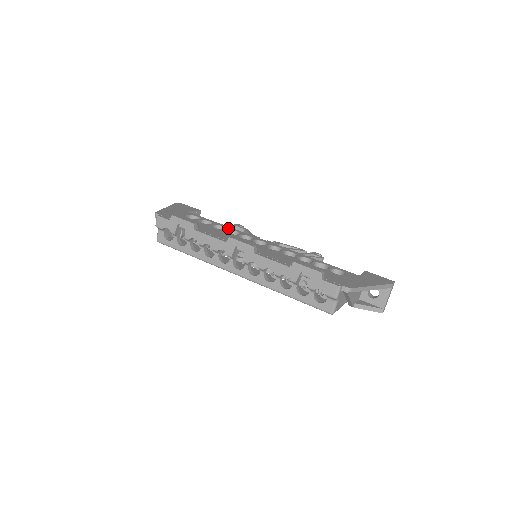
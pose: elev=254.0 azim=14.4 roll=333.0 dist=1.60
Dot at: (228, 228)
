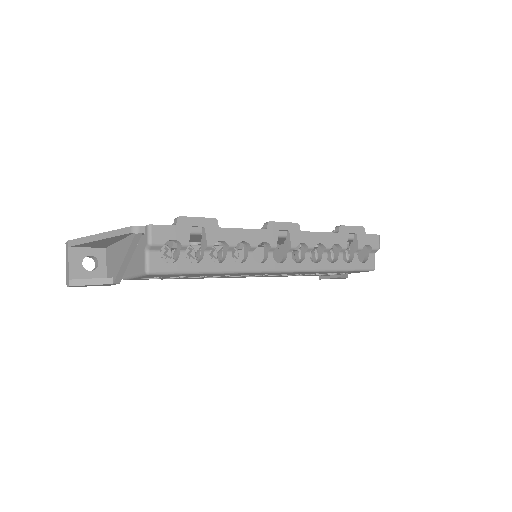
Dot at: occluded
